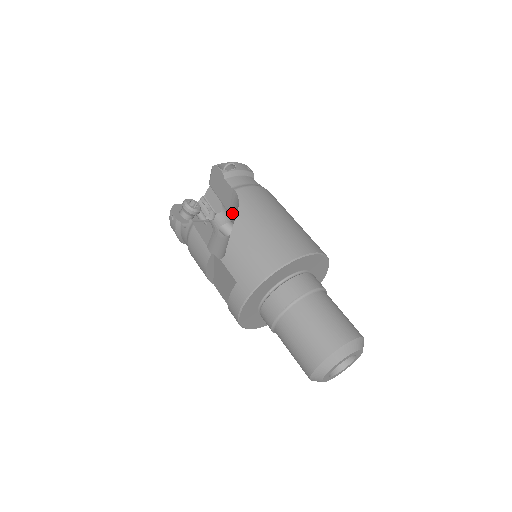
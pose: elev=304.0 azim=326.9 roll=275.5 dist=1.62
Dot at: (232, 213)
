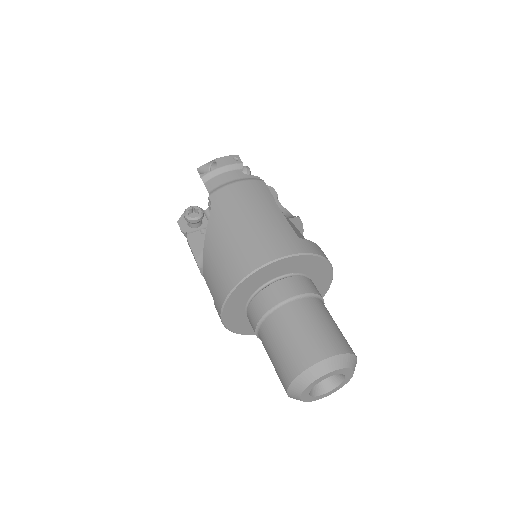
Dot at: occluded
